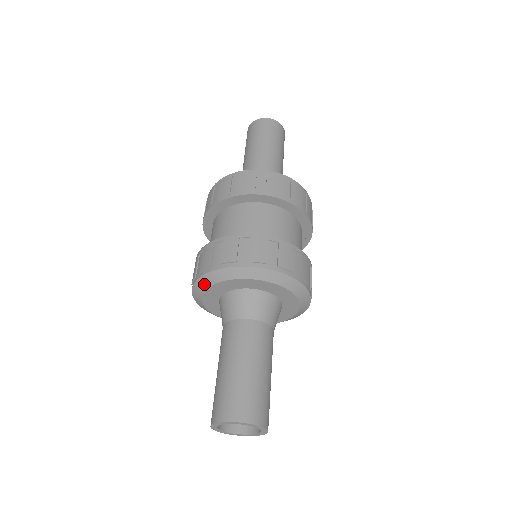
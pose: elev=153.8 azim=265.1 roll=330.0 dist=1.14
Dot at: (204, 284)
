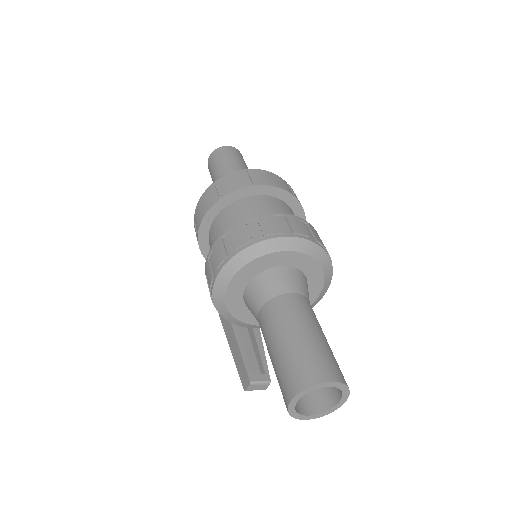
Dot at: (241, 261)
